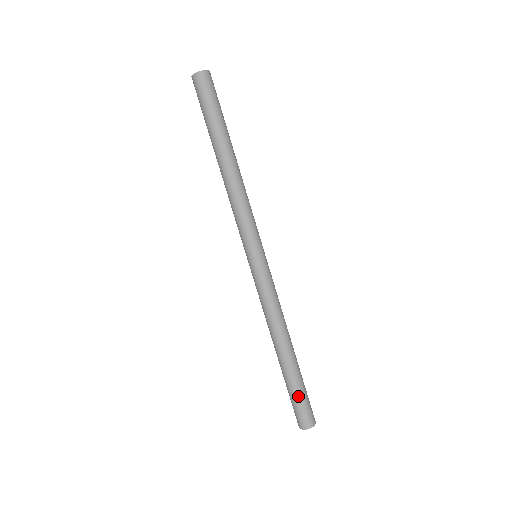
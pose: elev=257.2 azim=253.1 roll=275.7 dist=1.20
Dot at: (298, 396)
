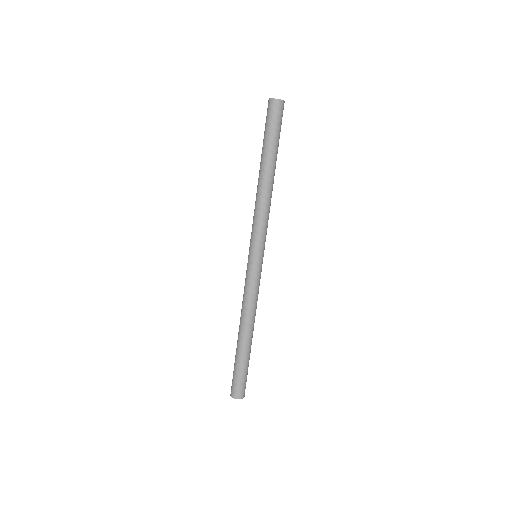
Dot at: (241, 372)
